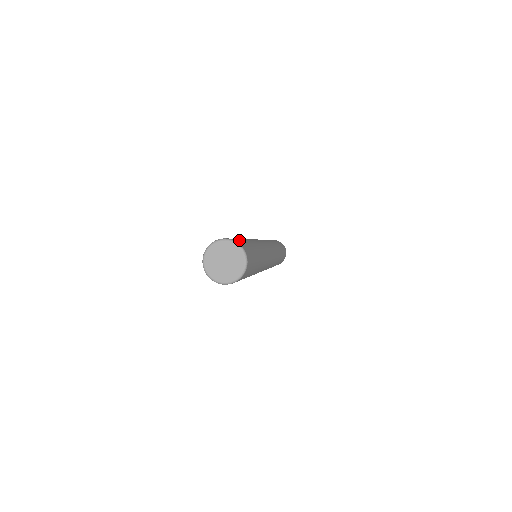
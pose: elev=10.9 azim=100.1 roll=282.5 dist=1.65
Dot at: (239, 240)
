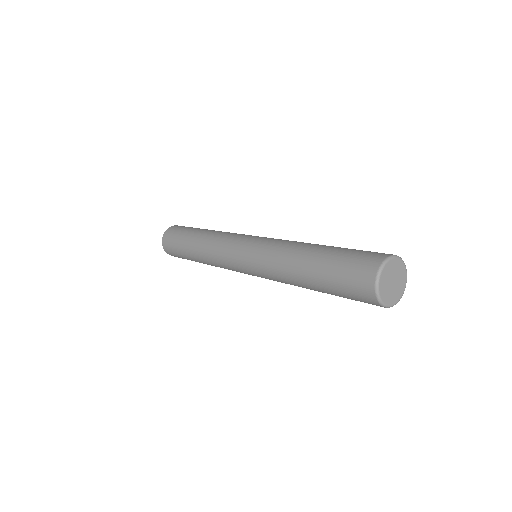
Dot at: occluded
